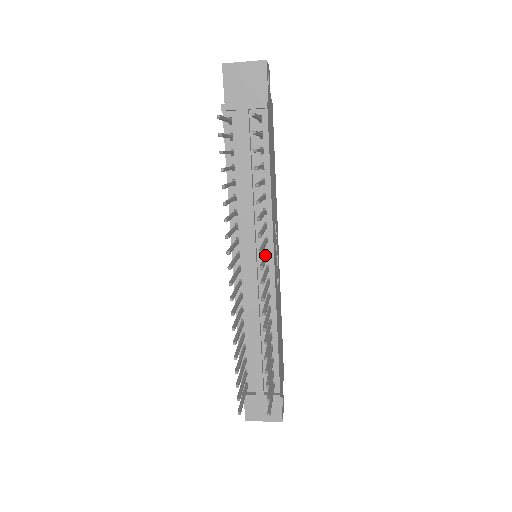
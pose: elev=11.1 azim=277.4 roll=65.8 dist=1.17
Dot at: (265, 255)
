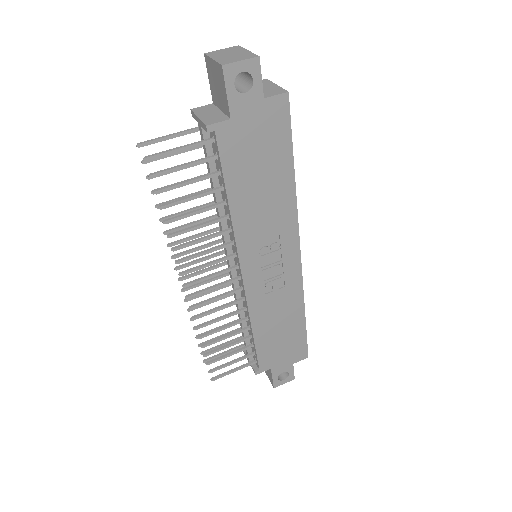
Dot at: (226, 269)
